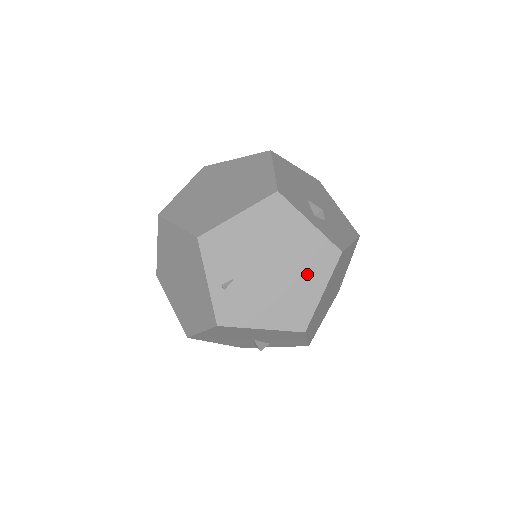
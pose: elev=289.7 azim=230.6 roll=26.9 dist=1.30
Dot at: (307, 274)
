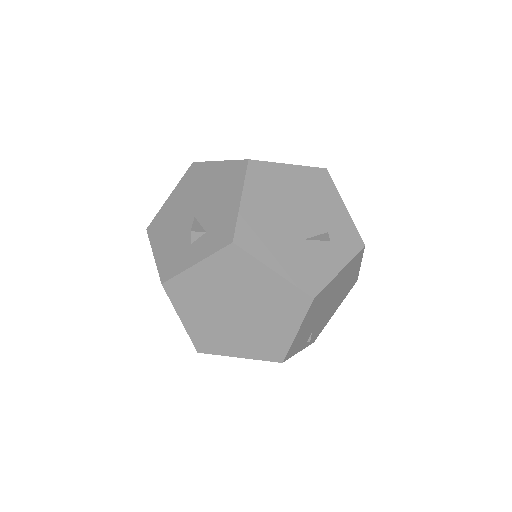
Dot at: (349, 277)
